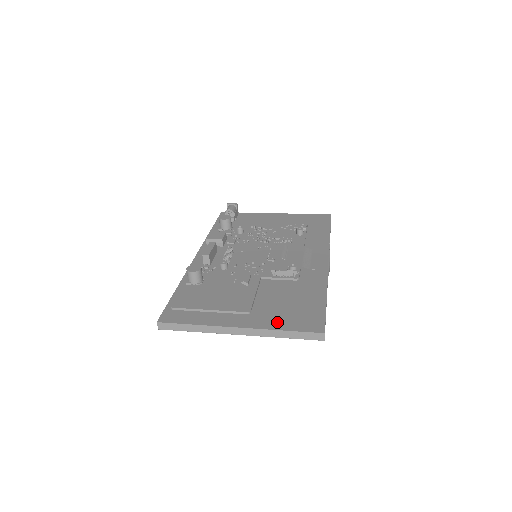
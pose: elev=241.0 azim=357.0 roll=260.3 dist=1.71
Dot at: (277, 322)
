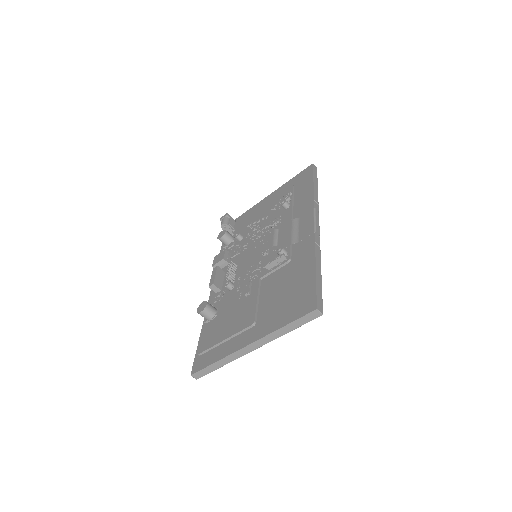
Dot at: (277, 321)
